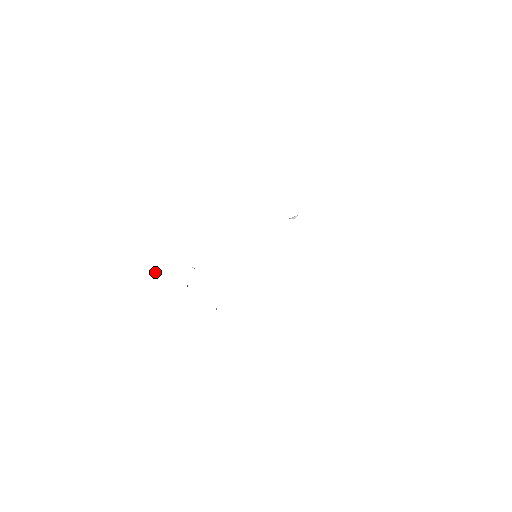
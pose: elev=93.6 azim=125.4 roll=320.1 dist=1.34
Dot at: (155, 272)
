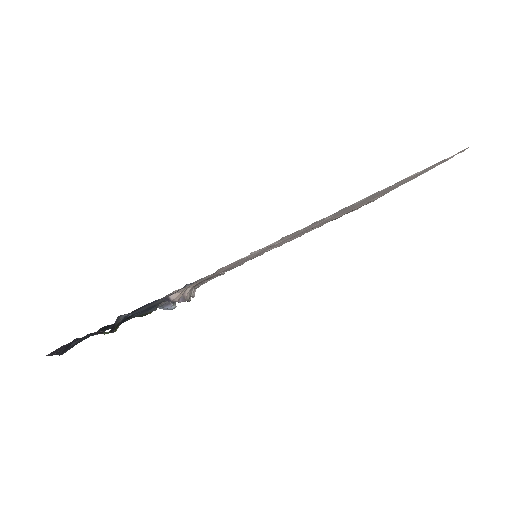
Dot at: occluded
